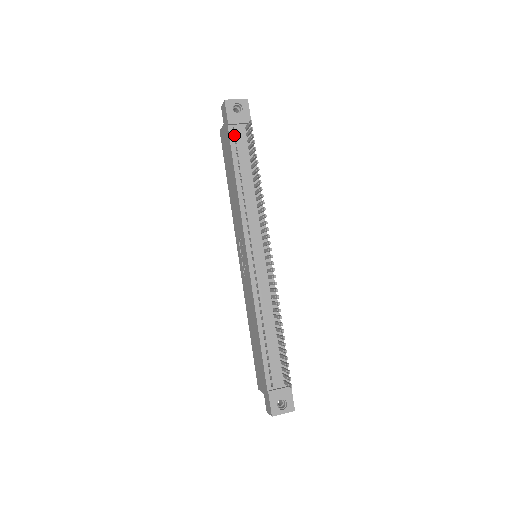
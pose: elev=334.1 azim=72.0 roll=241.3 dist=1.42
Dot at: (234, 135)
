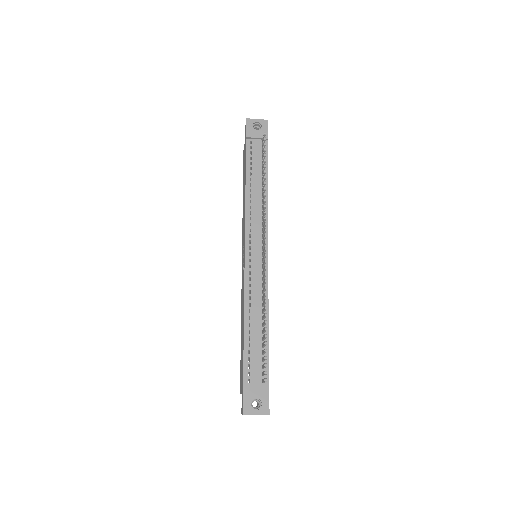
Dot at: (251, 148)
